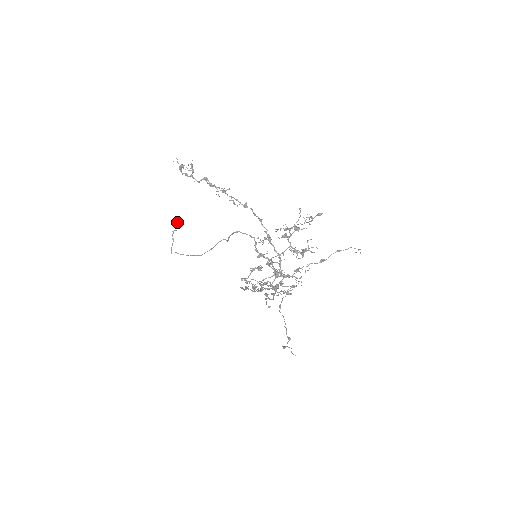
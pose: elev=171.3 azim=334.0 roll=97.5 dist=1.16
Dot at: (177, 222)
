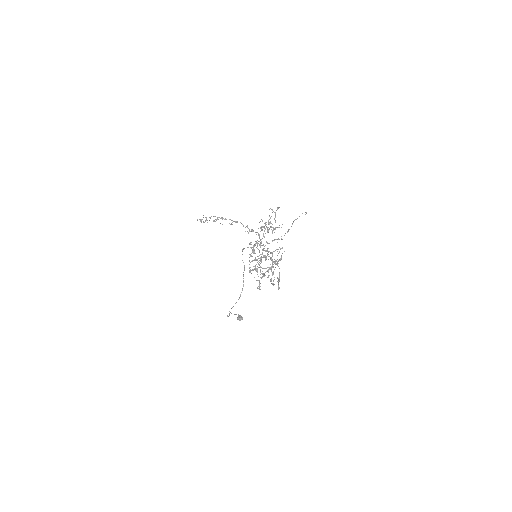
Dot at: (238, 317)
